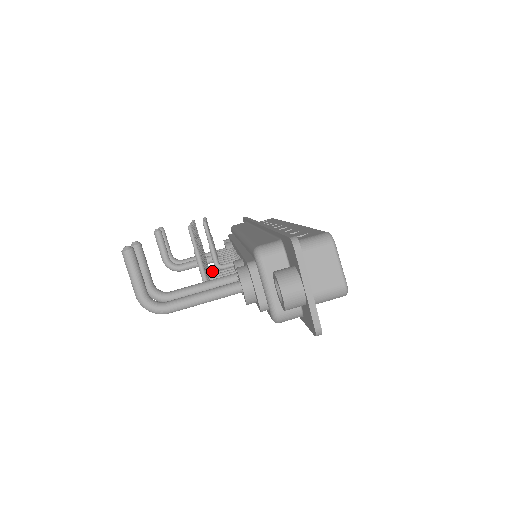
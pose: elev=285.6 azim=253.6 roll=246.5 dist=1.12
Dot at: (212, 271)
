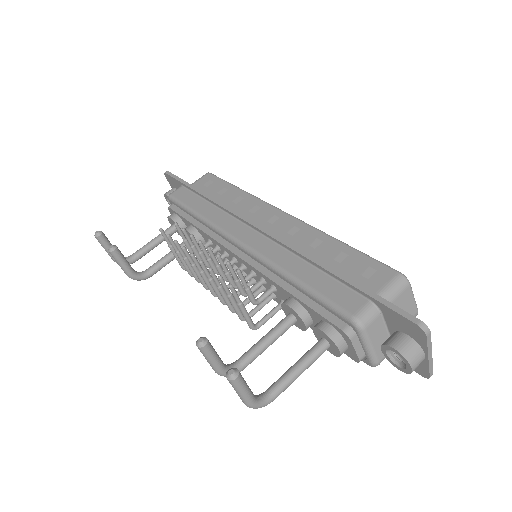
Dot at: occluded
